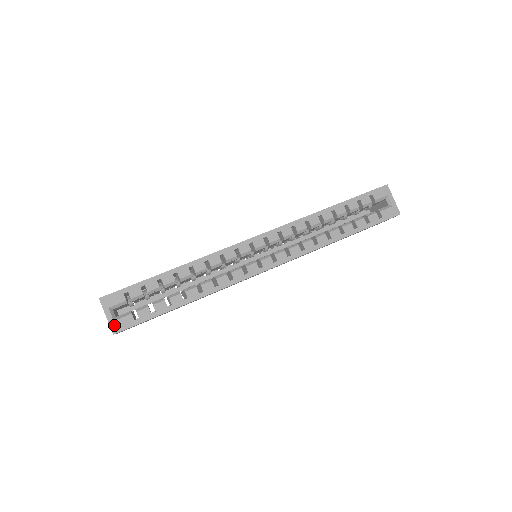
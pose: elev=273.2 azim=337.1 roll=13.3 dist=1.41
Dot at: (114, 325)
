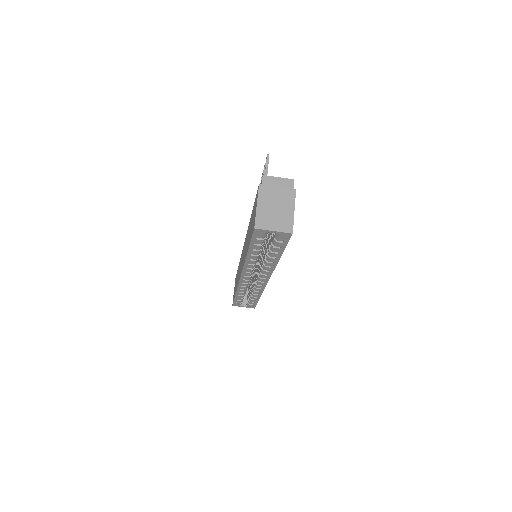
Dot at: (250, 307)
